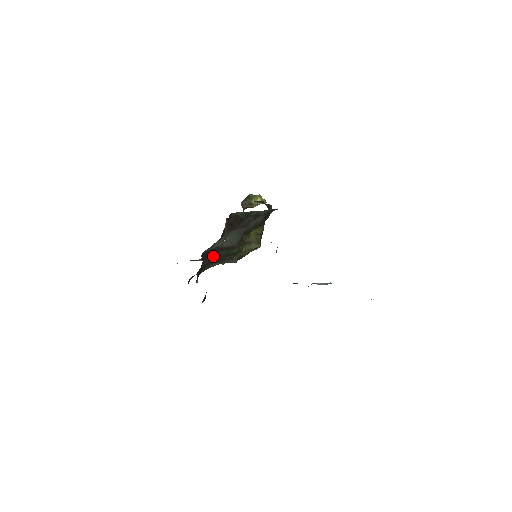
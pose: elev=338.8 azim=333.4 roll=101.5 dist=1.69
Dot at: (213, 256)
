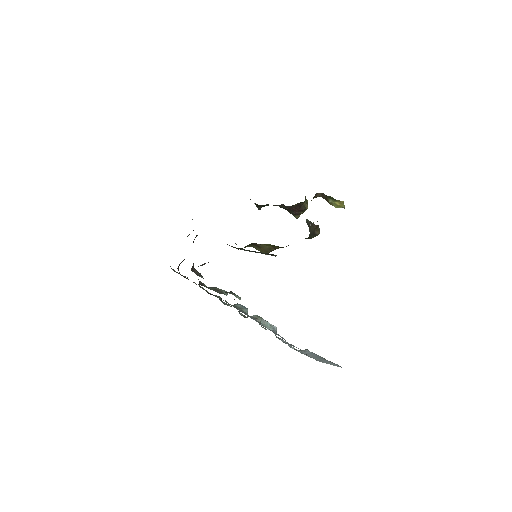
Dot at: occluded
